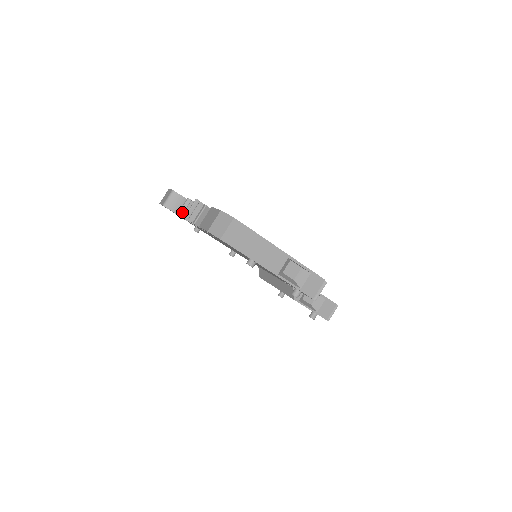
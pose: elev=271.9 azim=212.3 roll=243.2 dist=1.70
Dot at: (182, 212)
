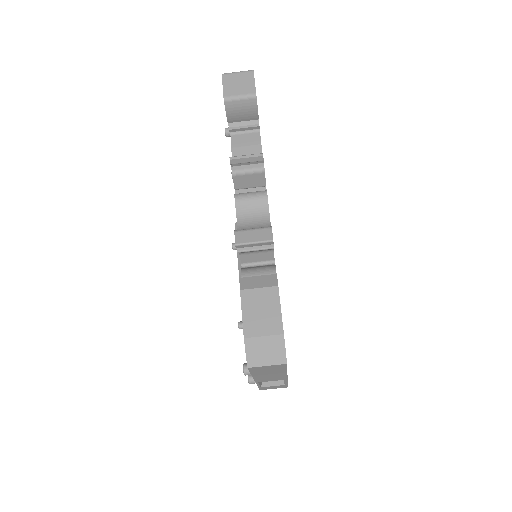
Dot at: (238, 162)
